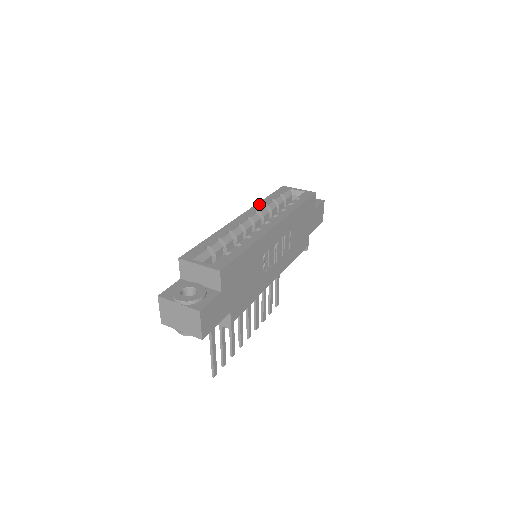
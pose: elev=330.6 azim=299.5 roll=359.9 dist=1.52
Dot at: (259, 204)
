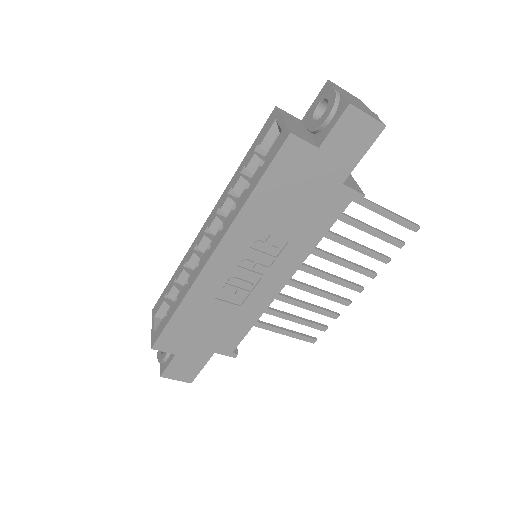
Dot at: (228, 186)
